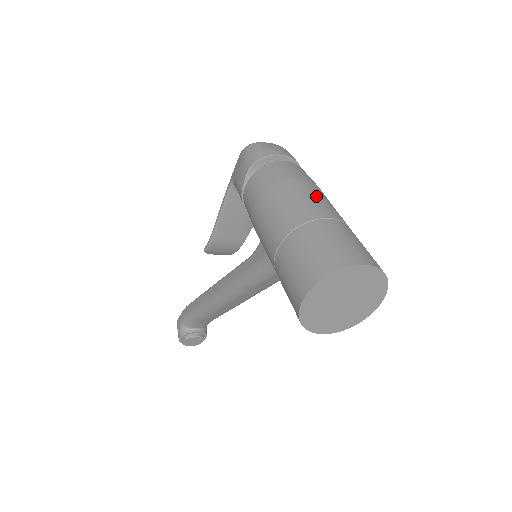
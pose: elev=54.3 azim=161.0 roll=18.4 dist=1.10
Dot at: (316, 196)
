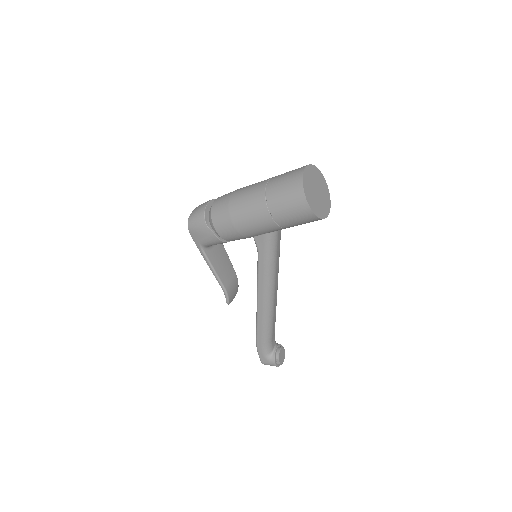
Dot at: (249, 187)
